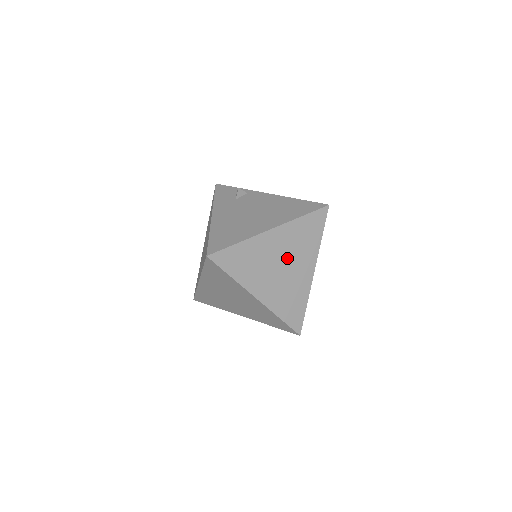
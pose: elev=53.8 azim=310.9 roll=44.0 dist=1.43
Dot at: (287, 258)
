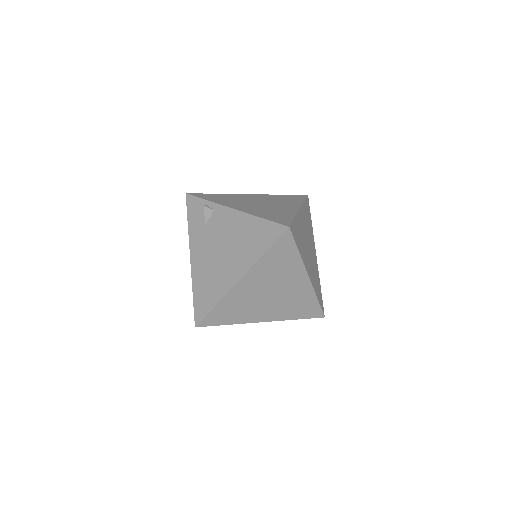
Dot at: (272, 286)
